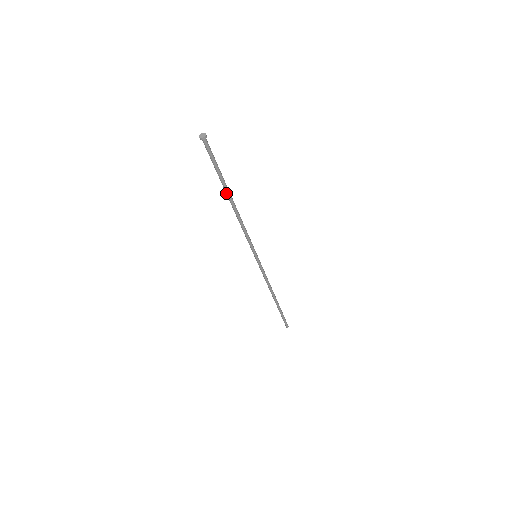
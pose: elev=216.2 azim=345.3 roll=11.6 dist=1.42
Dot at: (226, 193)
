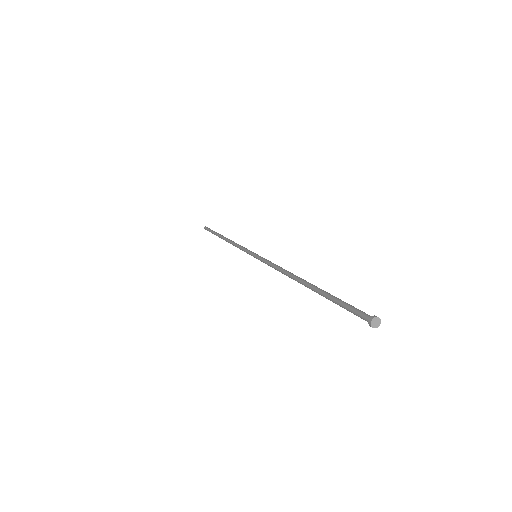
Dot at: occluded
